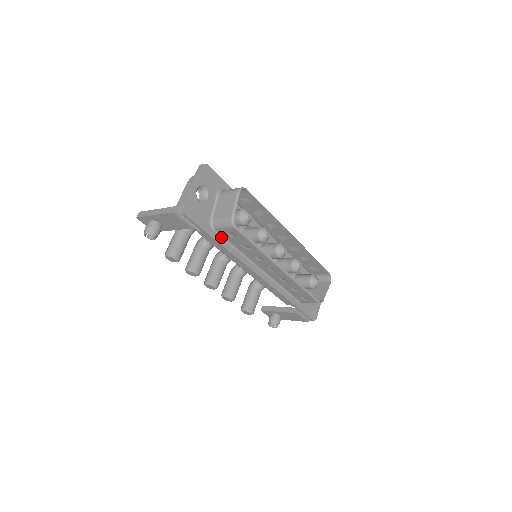
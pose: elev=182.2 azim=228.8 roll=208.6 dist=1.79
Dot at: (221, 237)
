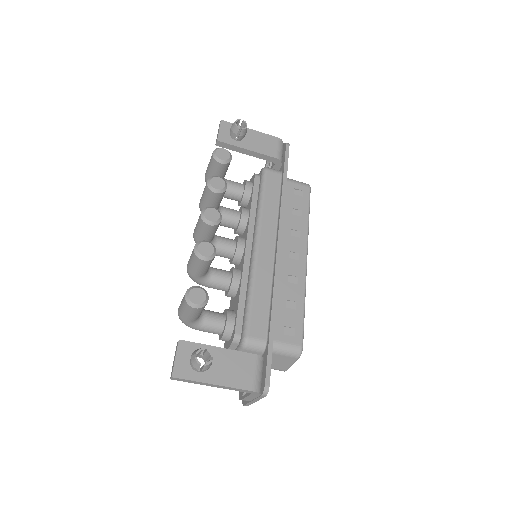
Dot at: occluded
